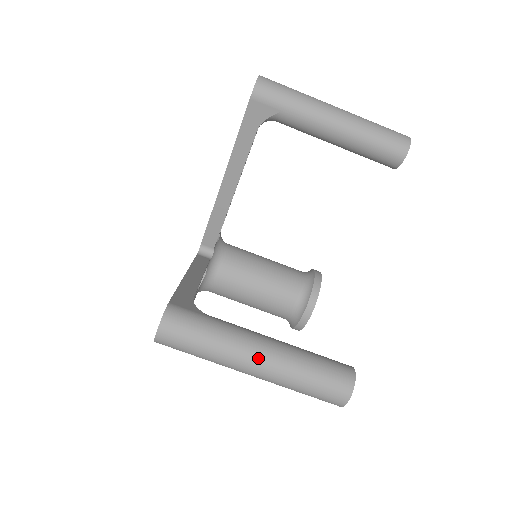
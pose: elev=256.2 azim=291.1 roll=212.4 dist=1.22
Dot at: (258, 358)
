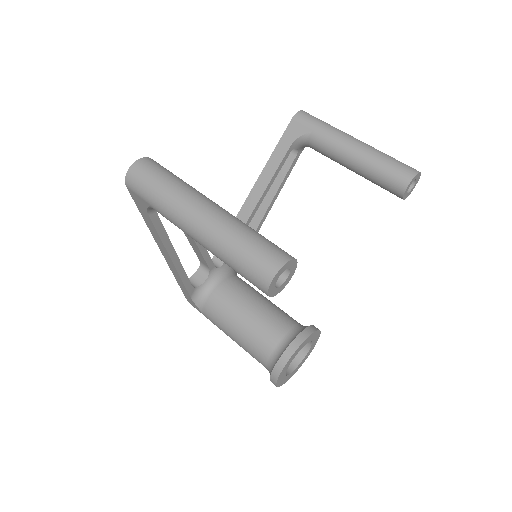
Dot at: (205, 207)
